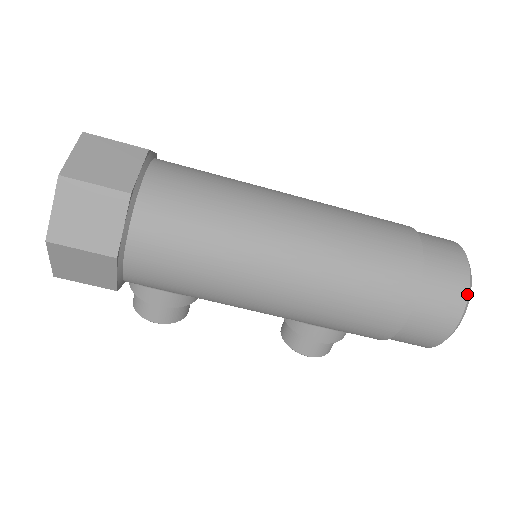
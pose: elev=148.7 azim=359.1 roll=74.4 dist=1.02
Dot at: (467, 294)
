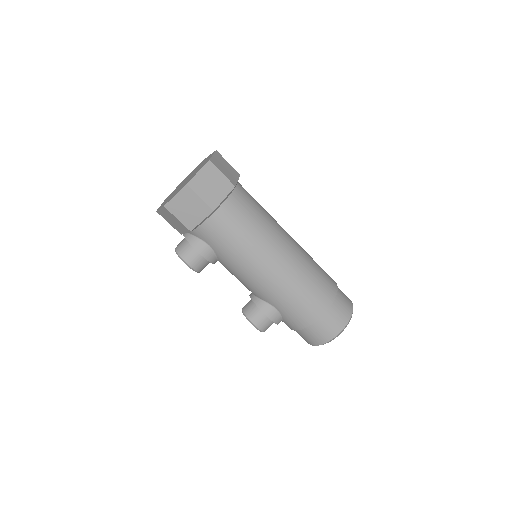
Dot at: (350, 317)
